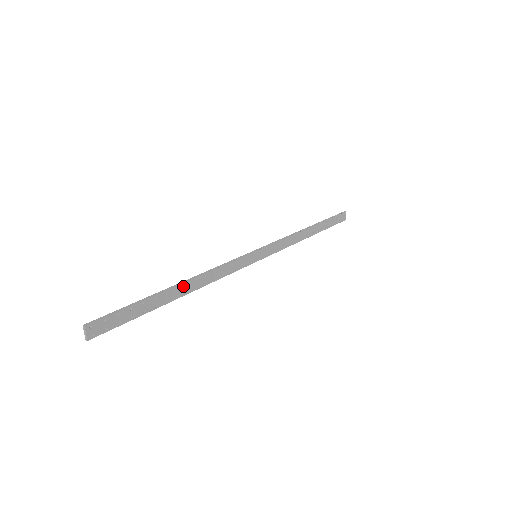
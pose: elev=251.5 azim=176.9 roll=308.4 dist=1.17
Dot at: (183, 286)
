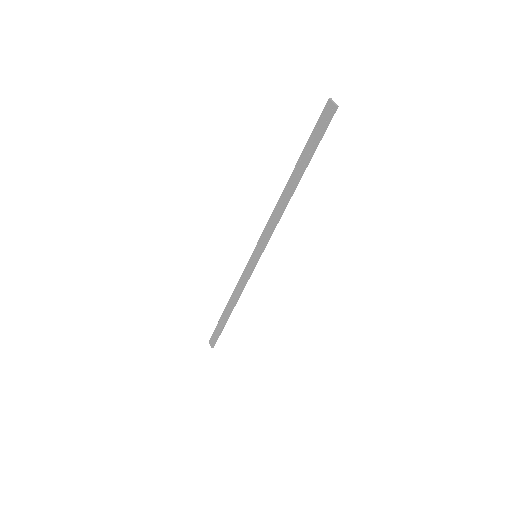
Dot at: (290, 185)
